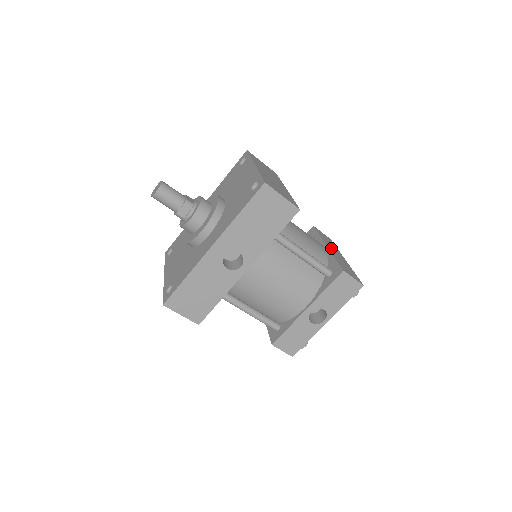
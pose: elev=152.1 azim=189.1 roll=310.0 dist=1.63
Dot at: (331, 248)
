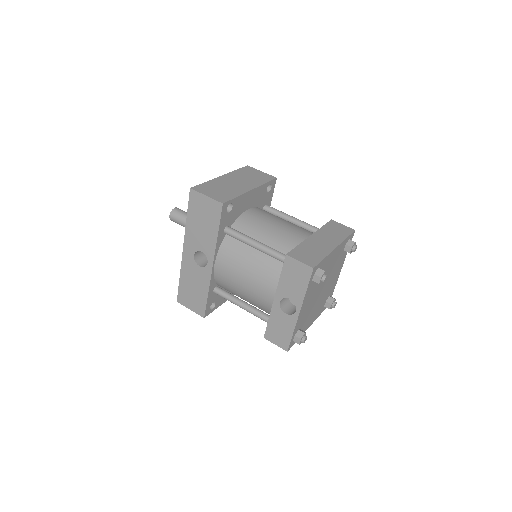
Dot at: (320, 237)
